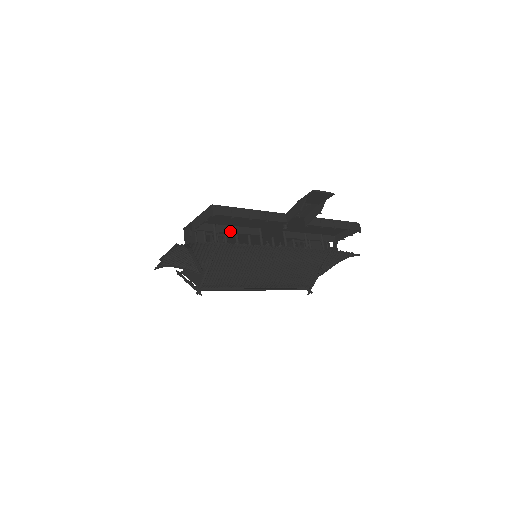
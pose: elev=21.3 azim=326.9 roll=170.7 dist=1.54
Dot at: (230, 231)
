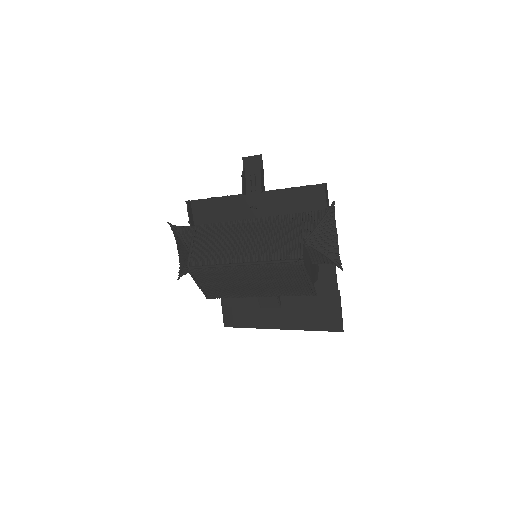
Dot at: occluded
